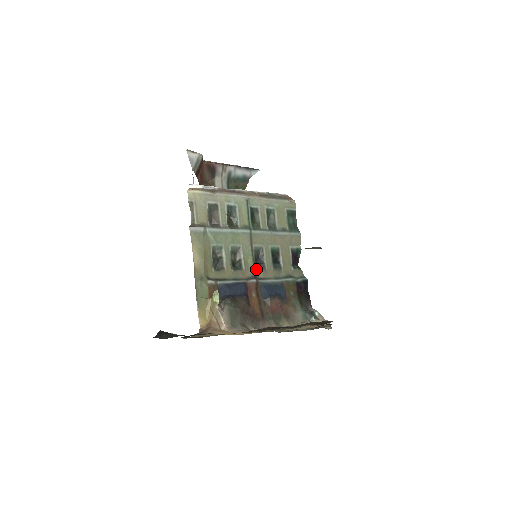
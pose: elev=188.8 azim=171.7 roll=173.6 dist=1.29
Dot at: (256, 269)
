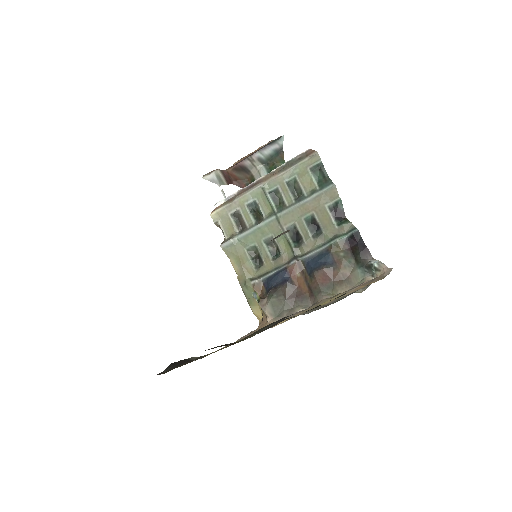
Dot at: (294, 249)
